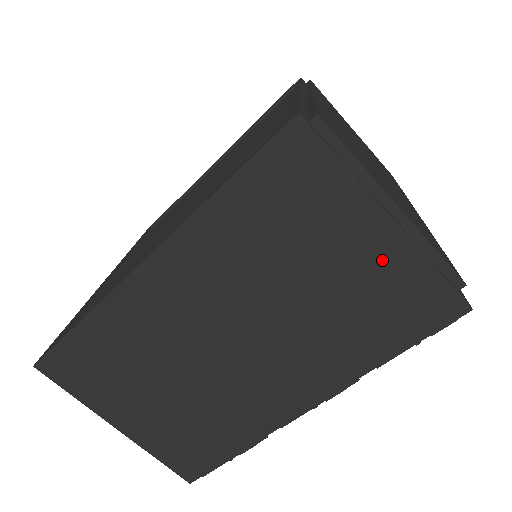
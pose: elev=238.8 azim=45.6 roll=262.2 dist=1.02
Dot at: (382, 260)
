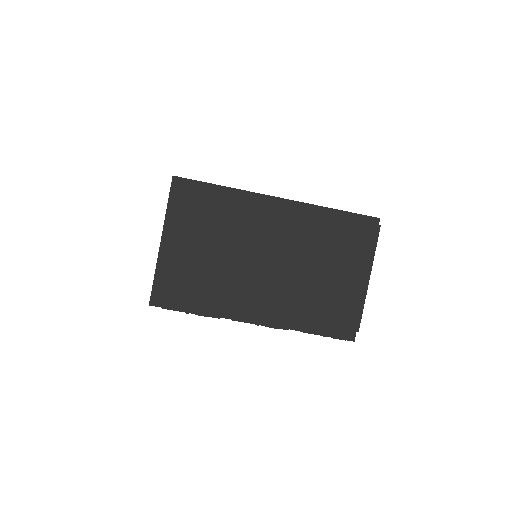
Dot at: (349, 291)
